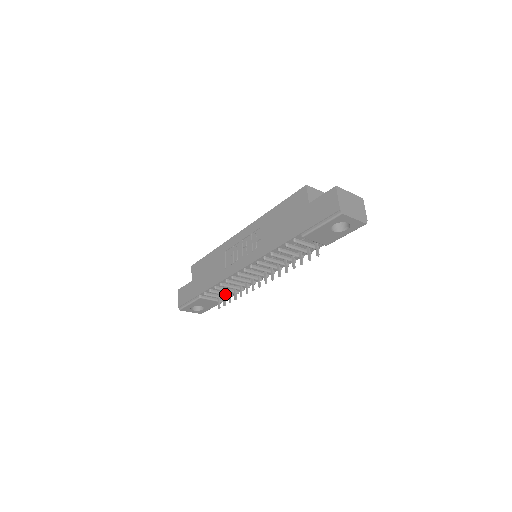
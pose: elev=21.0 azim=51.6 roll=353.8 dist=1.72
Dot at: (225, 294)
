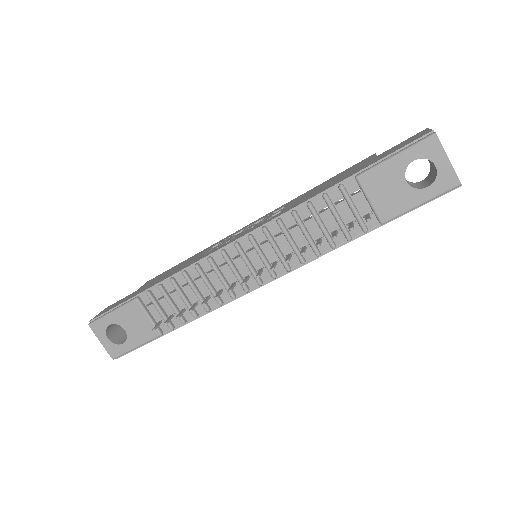
Dot at: (176, 309)
